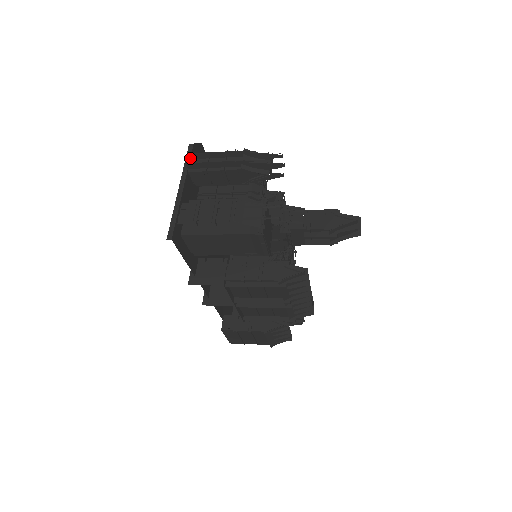
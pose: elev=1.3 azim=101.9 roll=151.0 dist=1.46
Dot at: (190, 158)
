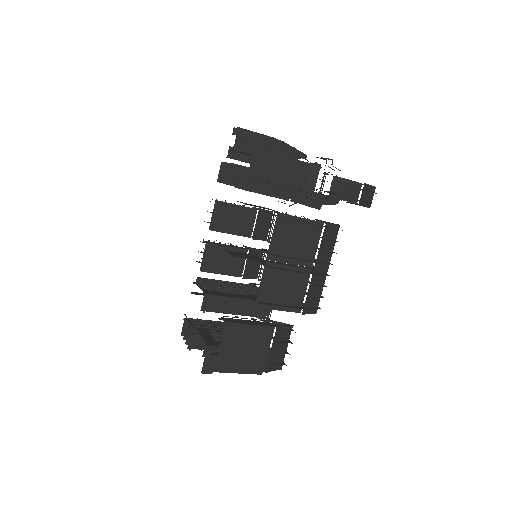
Dot at: (232, 133)
